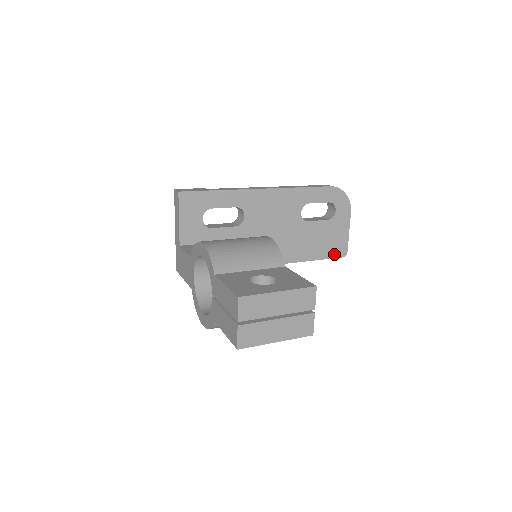
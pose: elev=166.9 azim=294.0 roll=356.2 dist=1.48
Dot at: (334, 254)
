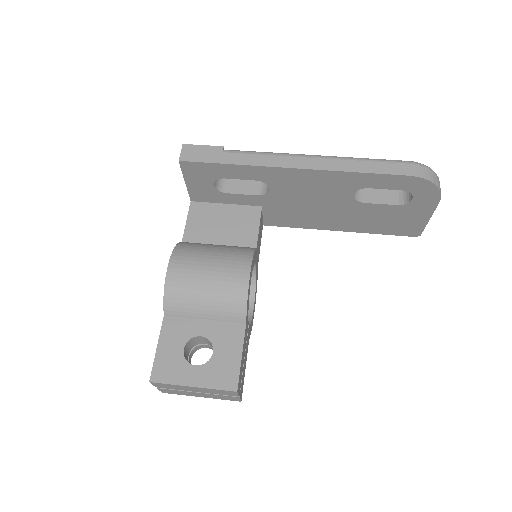
Dot at: (400, 232)
